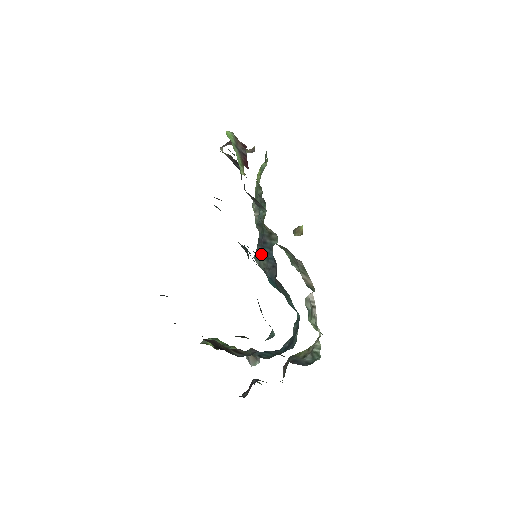
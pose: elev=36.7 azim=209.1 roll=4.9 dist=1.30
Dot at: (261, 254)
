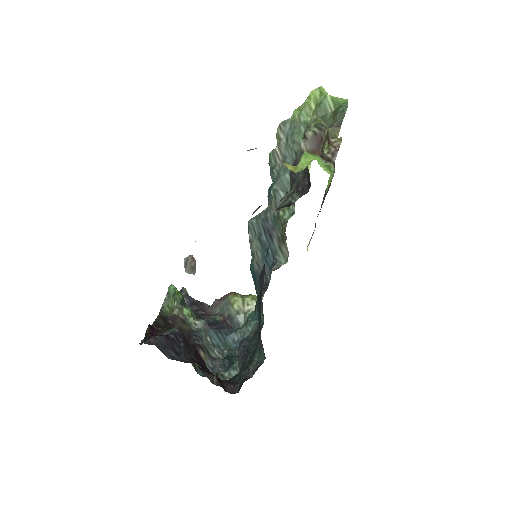
Dot at: (260, 240)
